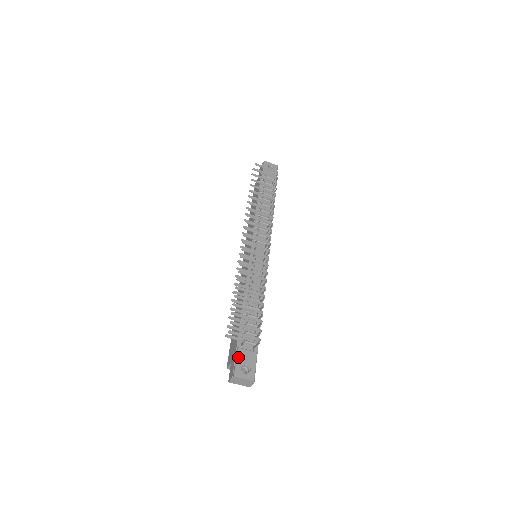
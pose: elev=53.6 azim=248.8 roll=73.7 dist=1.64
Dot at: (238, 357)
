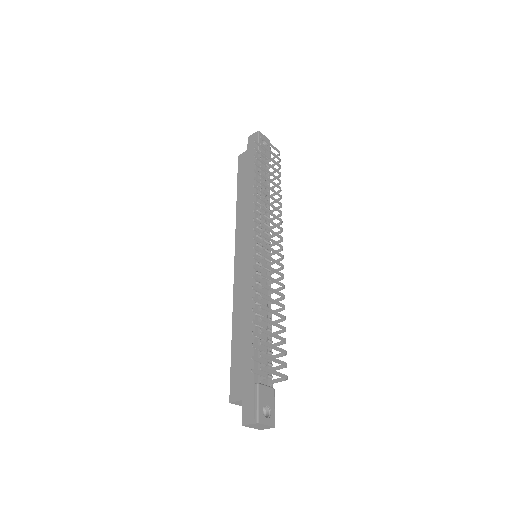
Dot at: (259, 396)
